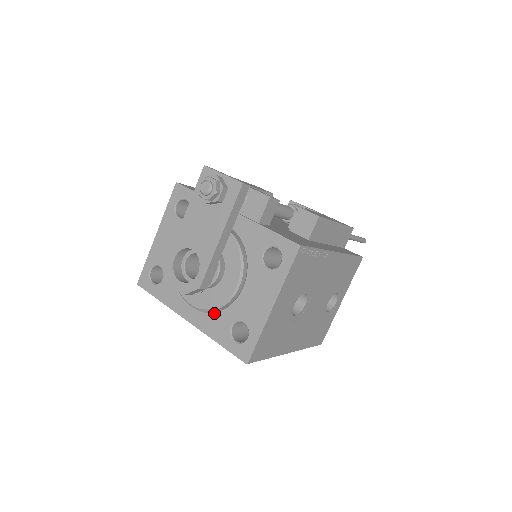
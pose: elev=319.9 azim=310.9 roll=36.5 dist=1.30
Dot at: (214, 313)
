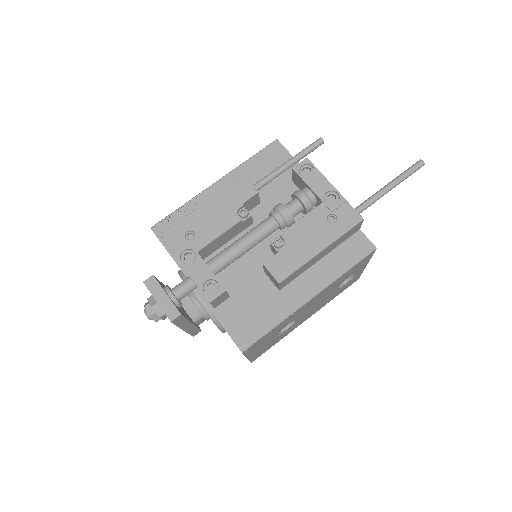
Dot at: occluded
